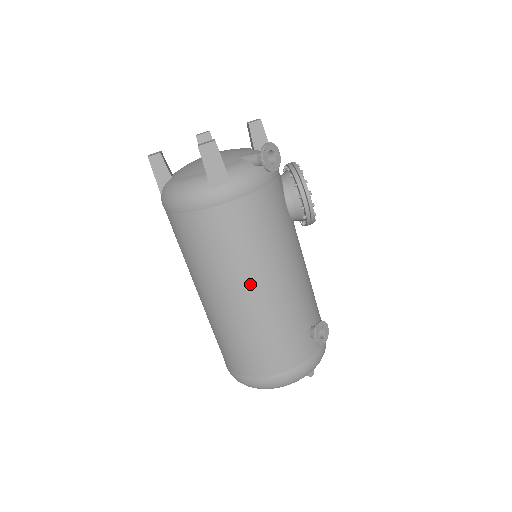
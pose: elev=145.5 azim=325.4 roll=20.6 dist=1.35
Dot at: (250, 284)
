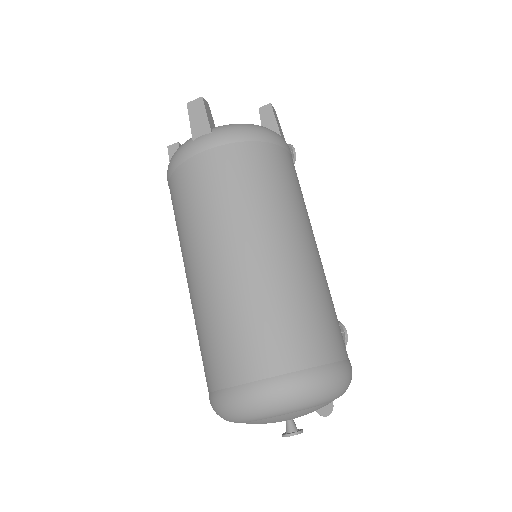
Dot at: (312, 235)
